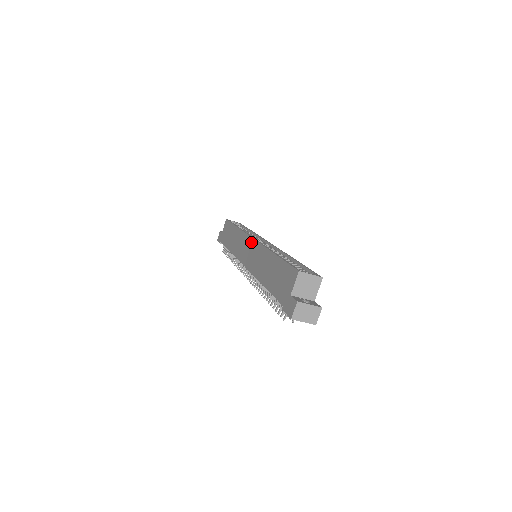
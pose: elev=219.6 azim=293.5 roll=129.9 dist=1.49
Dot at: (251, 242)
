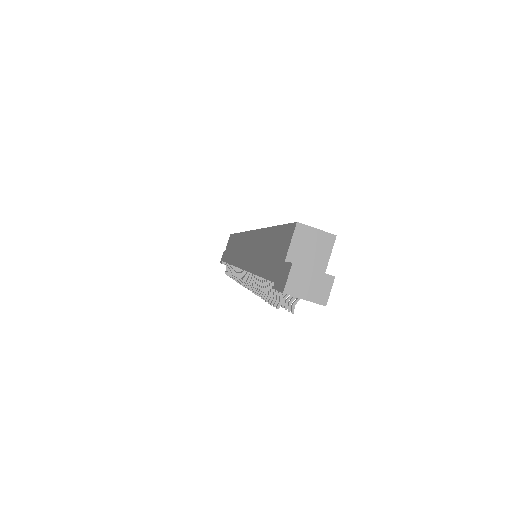
Dot at: (249, 236)
